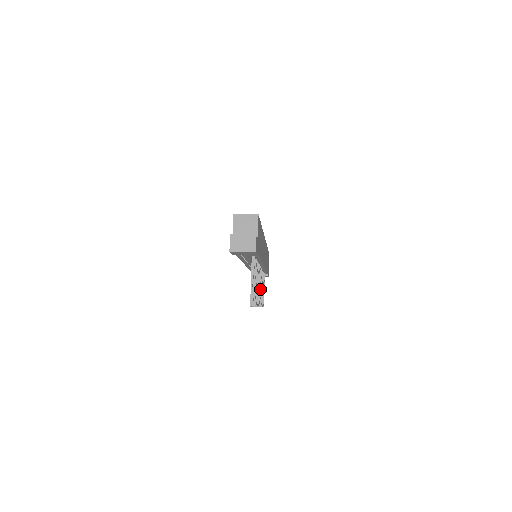
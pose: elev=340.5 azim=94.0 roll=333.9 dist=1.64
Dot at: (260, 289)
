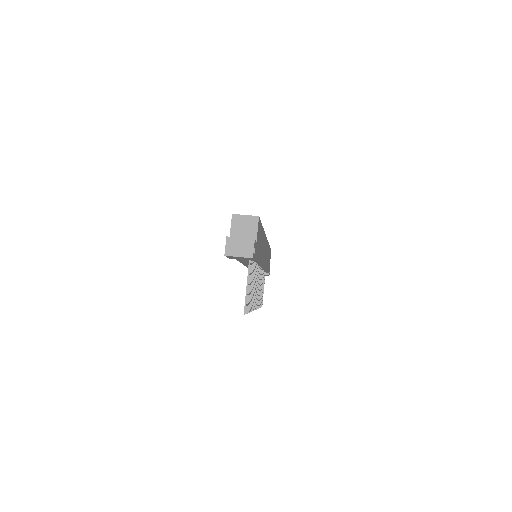
Dot at: (258, 291)
